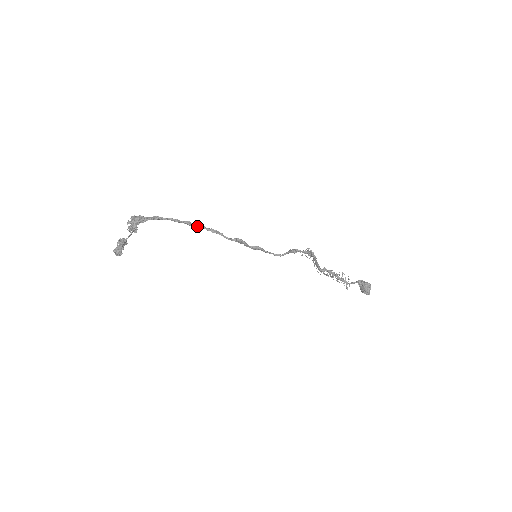
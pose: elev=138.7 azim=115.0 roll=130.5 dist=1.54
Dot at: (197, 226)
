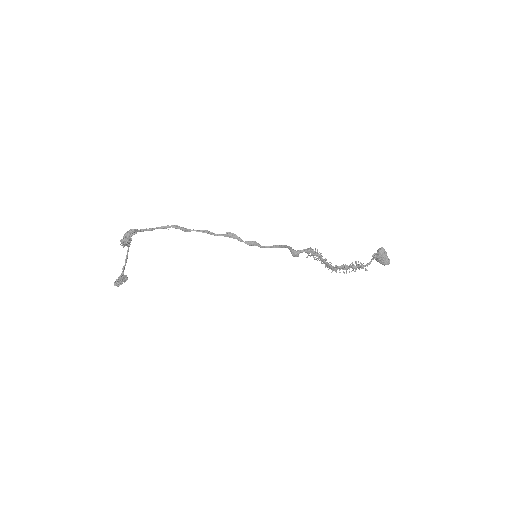
Dot at: (186, 229)
